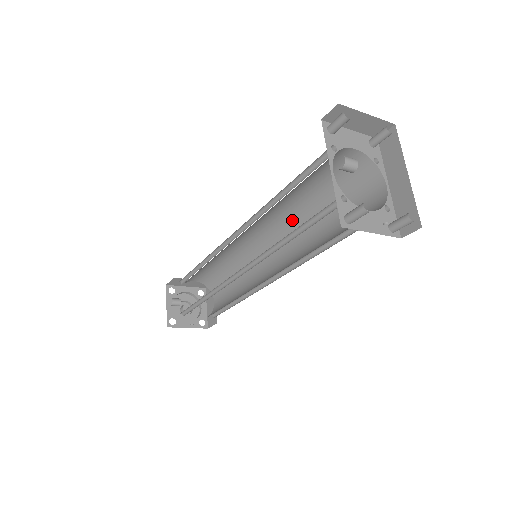
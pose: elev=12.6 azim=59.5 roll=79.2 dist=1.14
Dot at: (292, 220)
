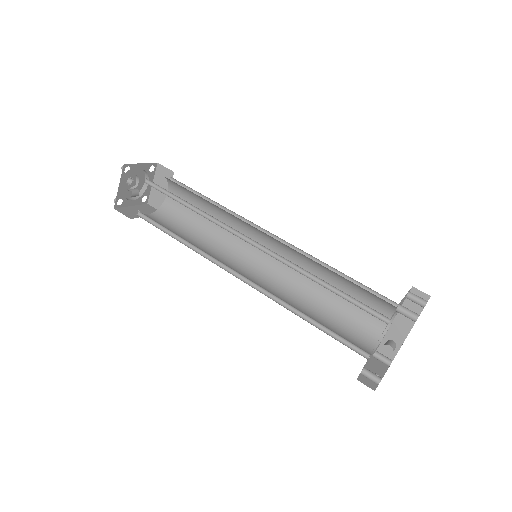
Dot at: (305, 256)
